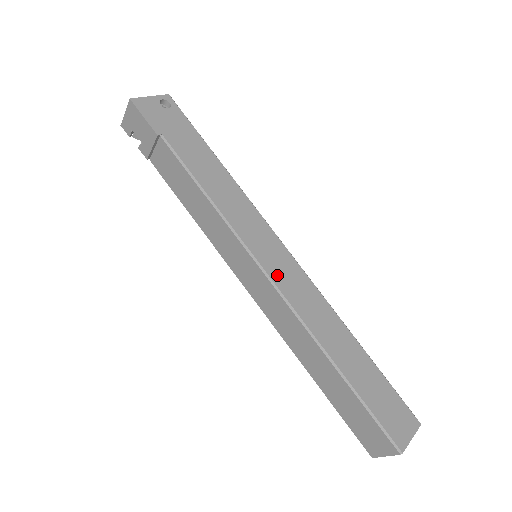
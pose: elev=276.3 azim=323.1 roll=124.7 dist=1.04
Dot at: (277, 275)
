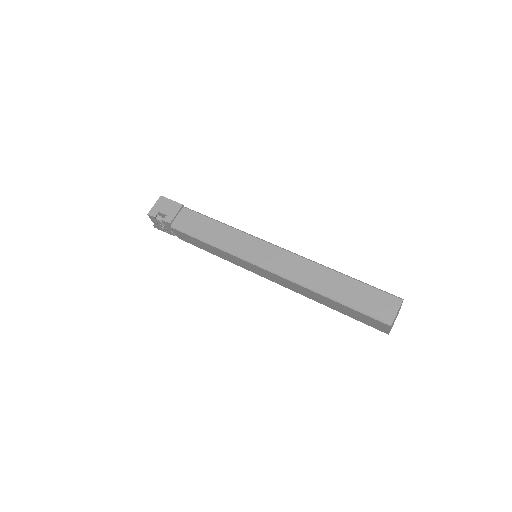
Dot at: occluded
